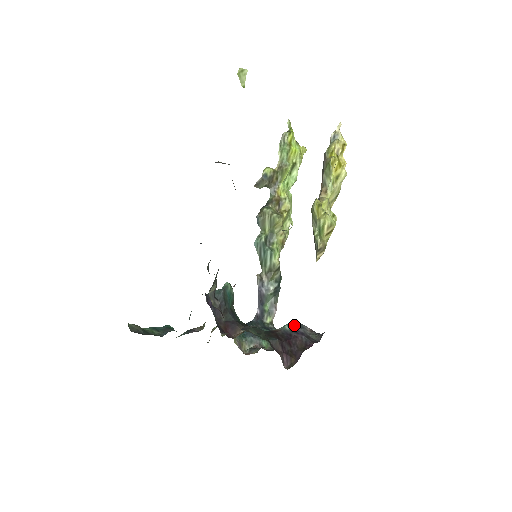
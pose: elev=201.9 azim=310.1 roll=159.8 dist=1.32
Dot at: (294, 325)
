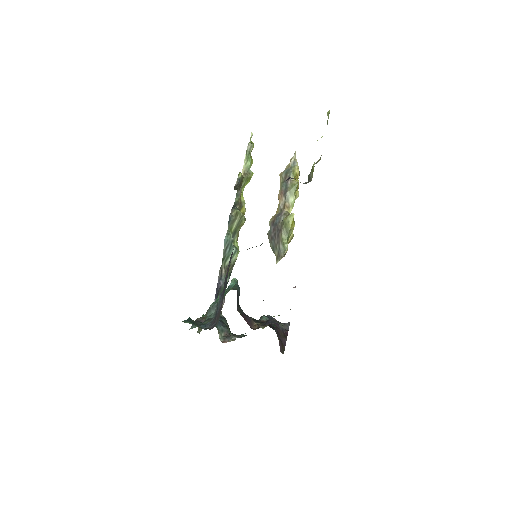
Dot at: (267, 316)
